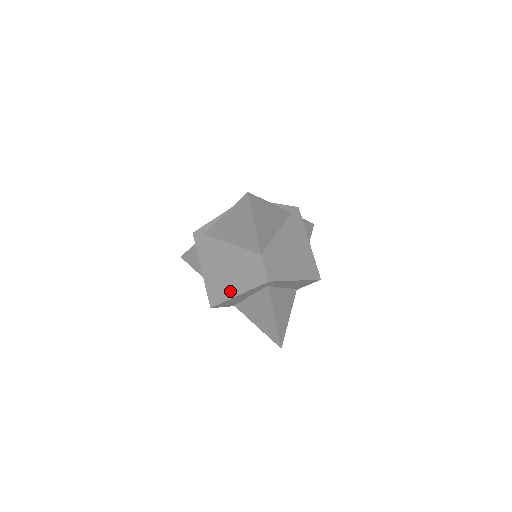
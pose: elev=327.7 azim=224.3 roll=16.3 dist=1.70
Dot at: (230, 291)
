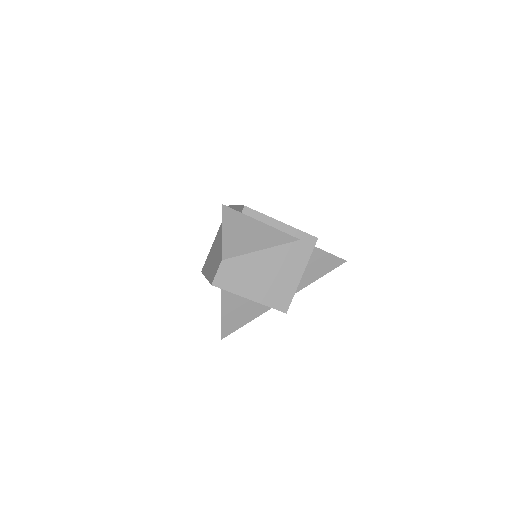
Dot at: (207, 270)
